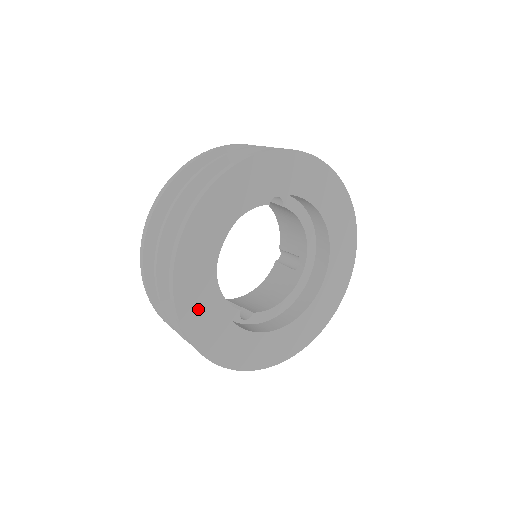
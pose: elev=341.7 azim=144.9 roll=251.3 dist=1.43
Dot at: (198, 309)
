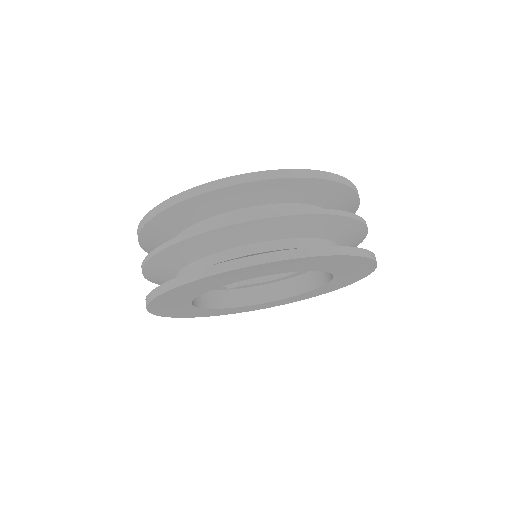
Dot at: (173, 310)
